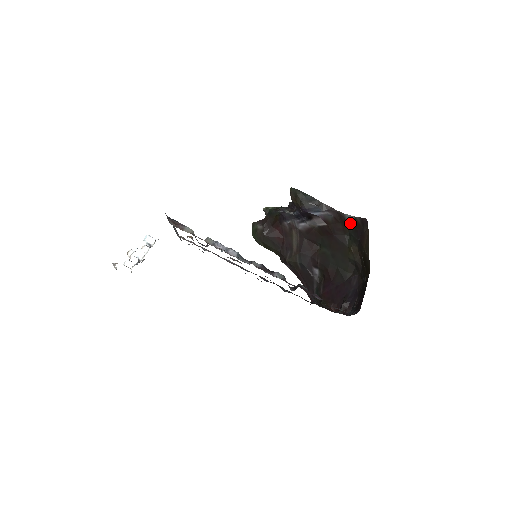
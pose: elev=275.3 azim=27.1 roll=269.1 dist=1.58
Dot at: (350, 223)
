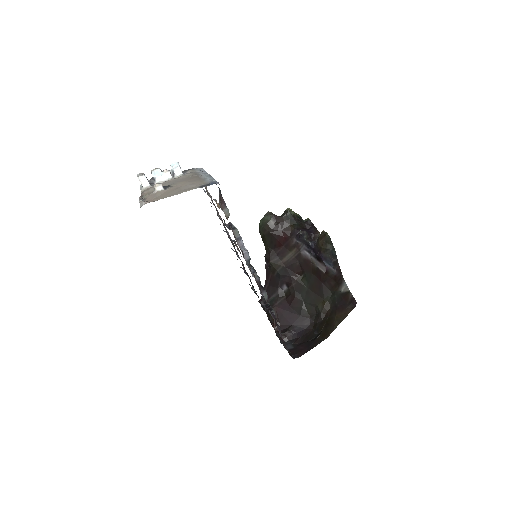
Dot at: (342, 290)
